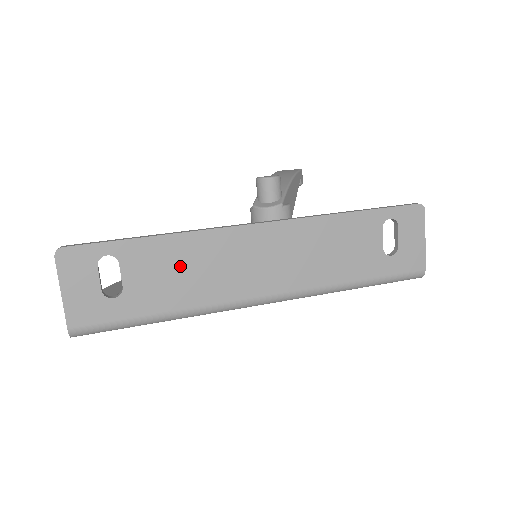
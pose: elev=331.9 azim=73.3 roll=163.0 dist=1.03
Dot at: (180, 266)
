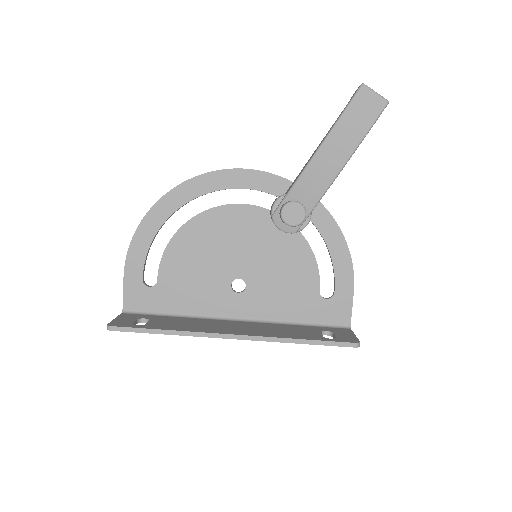
Dot at: occluded
